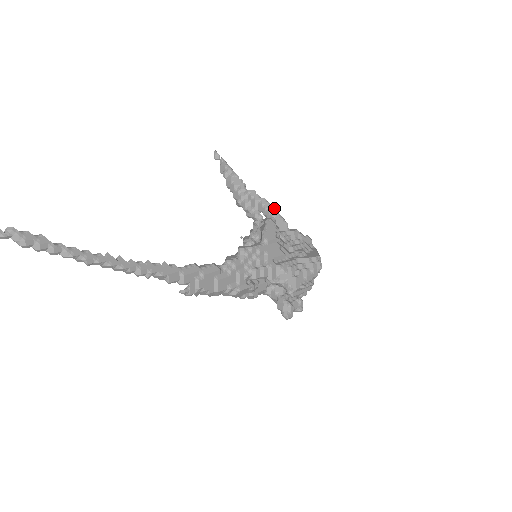
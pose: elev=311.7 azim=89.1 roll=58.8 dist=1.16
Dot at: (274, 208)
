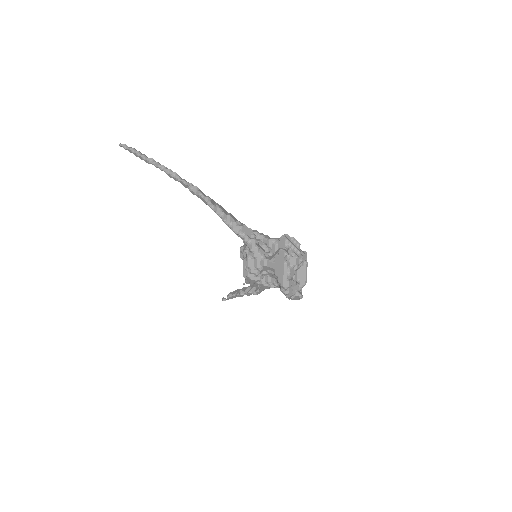
Dot at: occluded
